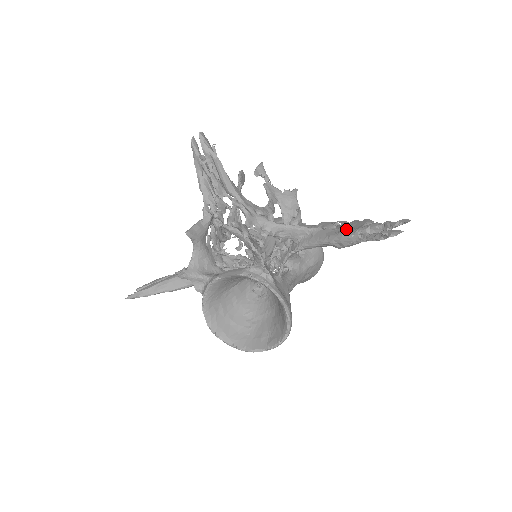
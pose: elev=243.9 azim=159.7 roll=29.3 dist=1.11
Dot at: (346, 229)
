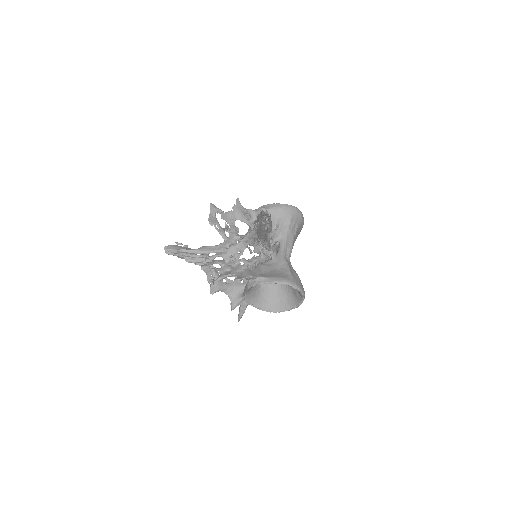
Dot at: occluded
